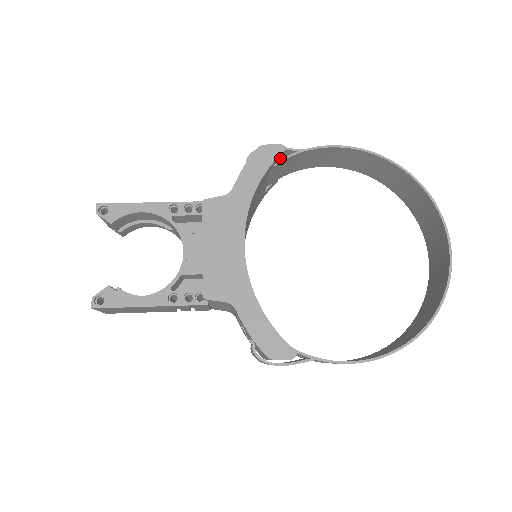
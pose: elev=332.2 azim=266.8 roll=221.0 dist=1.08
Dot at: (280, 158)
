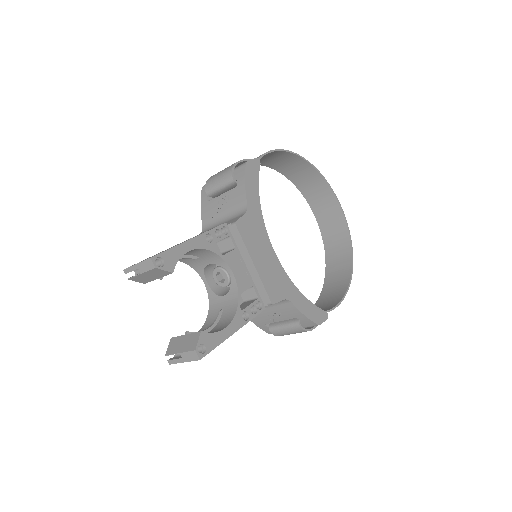
Dot at: occluded
